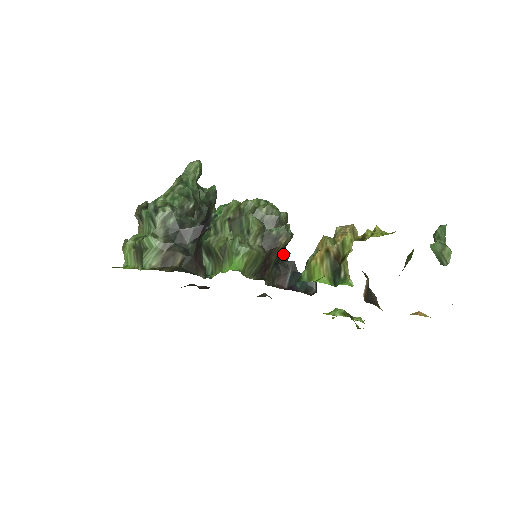
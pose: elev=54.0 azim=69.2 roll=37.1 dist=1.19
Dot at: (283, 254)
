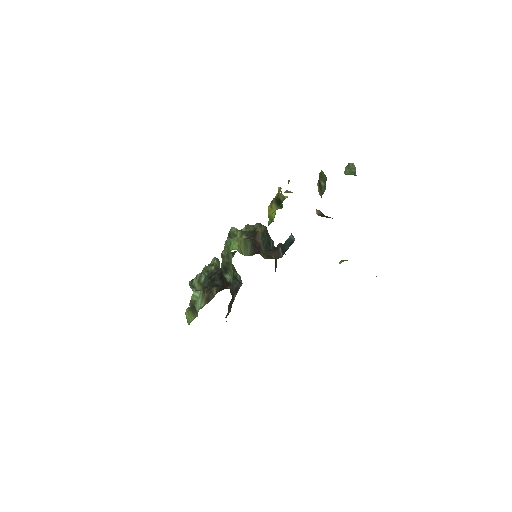
Dot at: occluded
